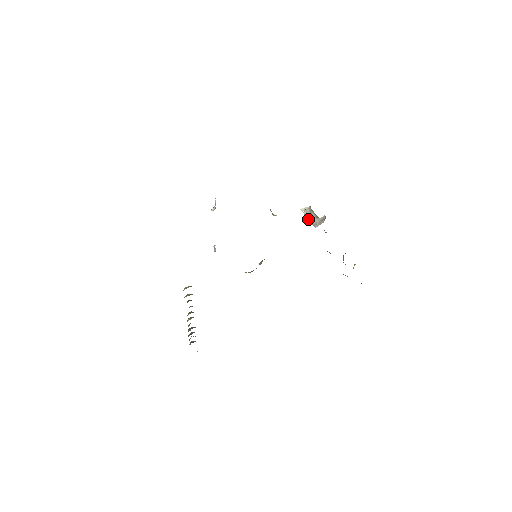
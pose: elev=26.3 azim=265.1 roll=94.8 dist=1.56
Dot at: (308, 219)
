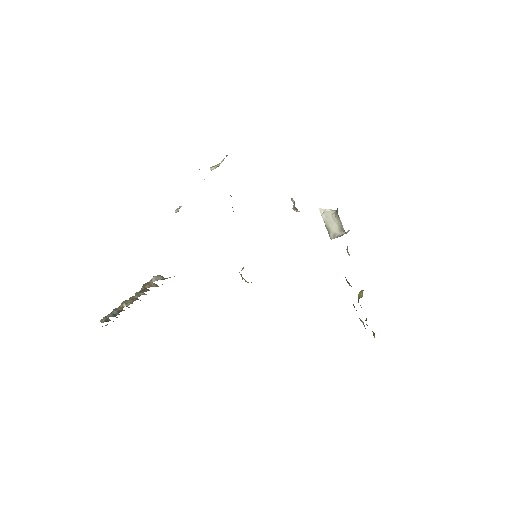
Dot at: (326, 225)
